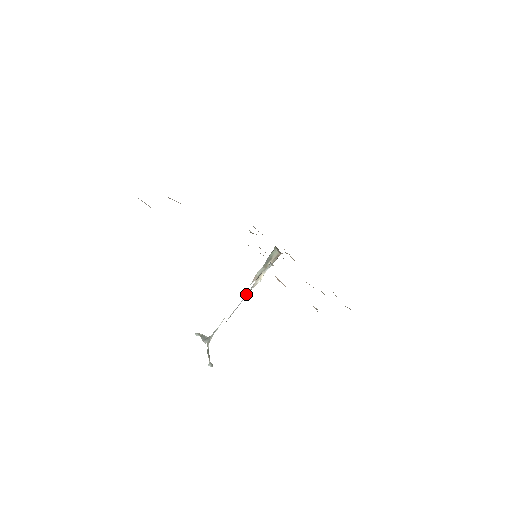
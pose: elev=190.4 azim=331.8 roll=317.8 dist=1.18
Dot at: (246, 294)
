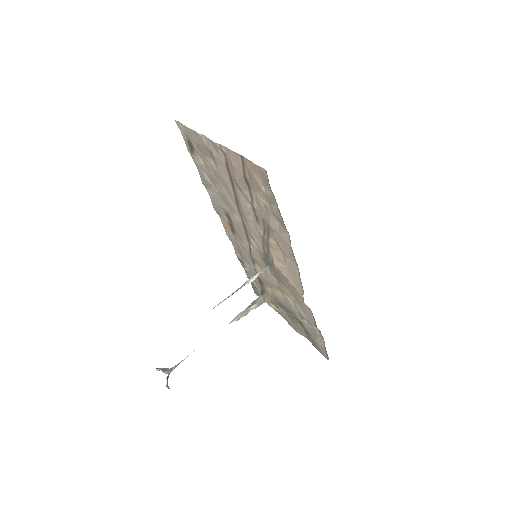
Dot at: (237, 289)
